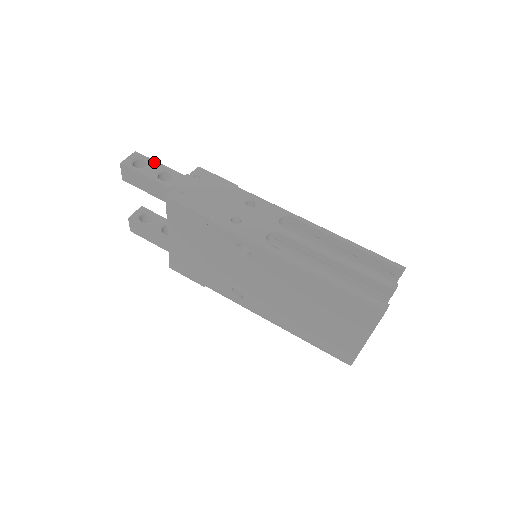
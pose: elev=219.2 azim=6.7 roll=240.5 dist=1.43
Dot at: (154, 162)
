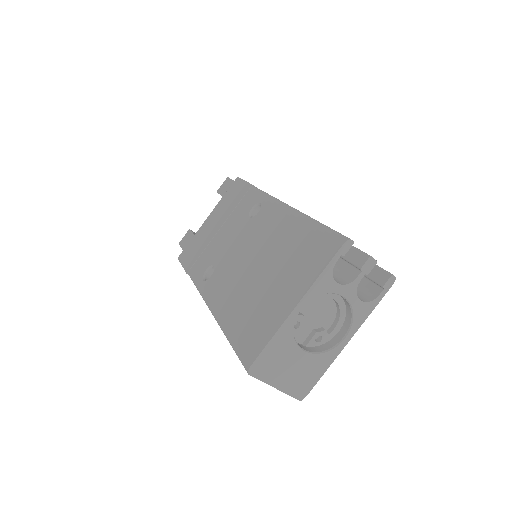
Dot at: occluded
